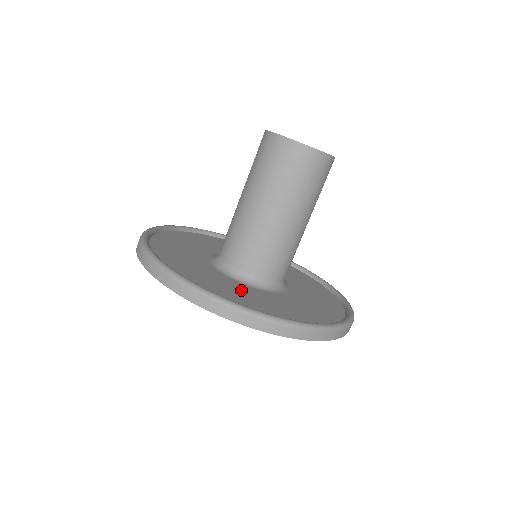
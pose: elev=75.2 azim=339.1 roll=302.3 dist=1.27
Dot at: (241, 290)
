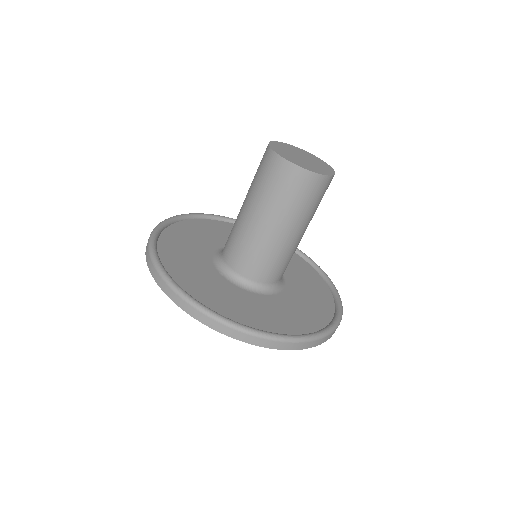
Dot at: (265, 306)
